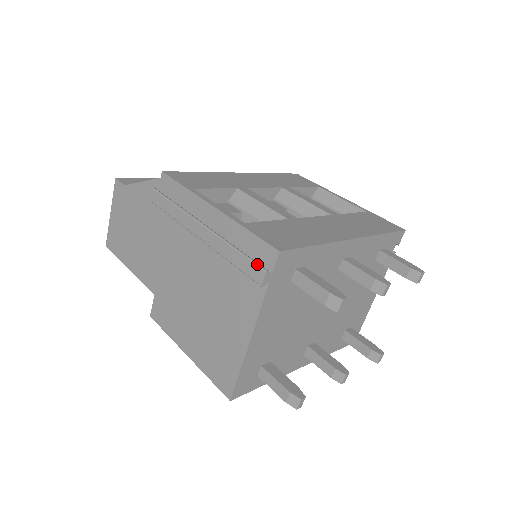
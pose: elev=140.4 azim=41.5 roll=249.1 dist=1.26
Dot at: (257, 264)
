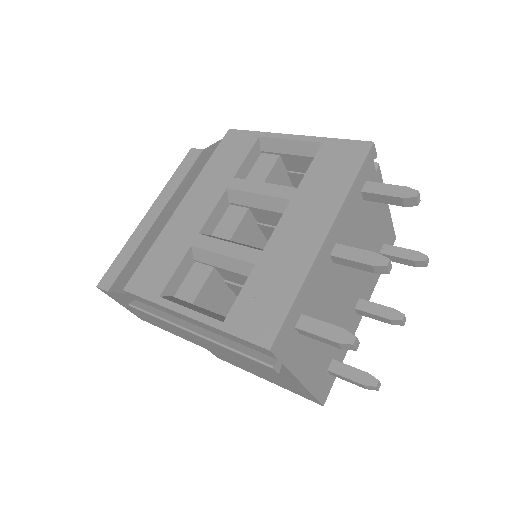
Dot at: (260, 362)
